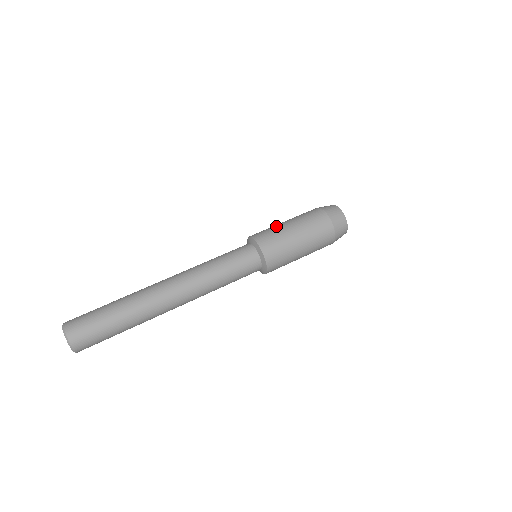
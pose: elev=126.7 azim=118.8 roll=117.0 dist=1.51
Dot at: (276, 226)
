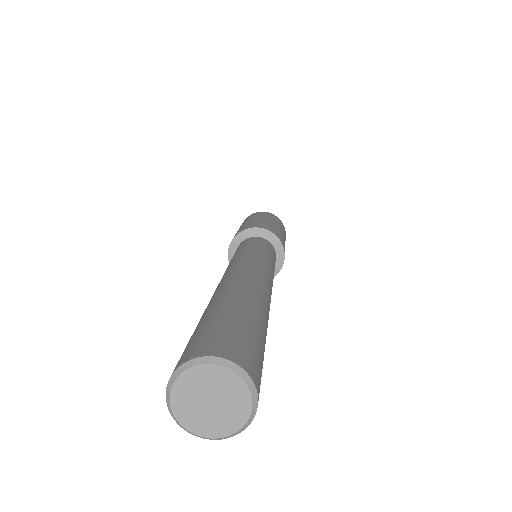
Dot at: (237, 231)
